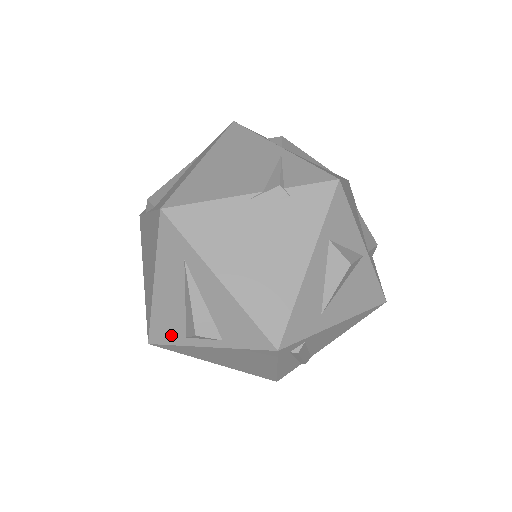
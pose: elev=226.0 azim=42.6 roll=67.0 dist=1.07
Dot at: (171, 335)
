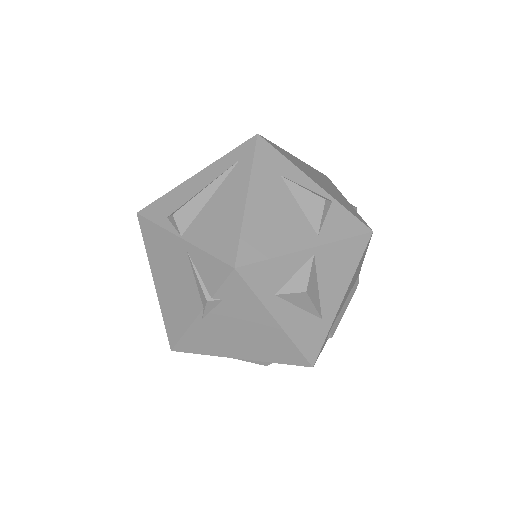
Dot at: occluded
